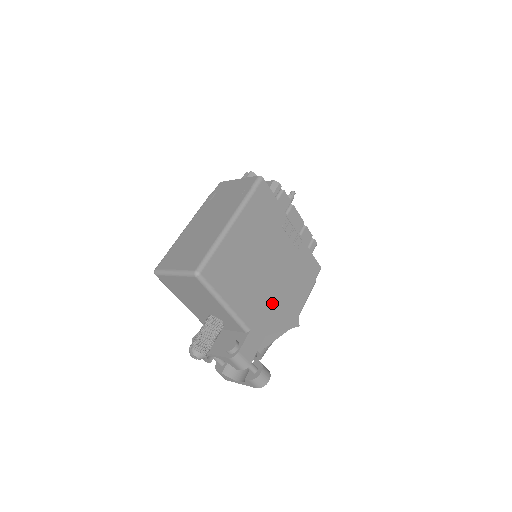
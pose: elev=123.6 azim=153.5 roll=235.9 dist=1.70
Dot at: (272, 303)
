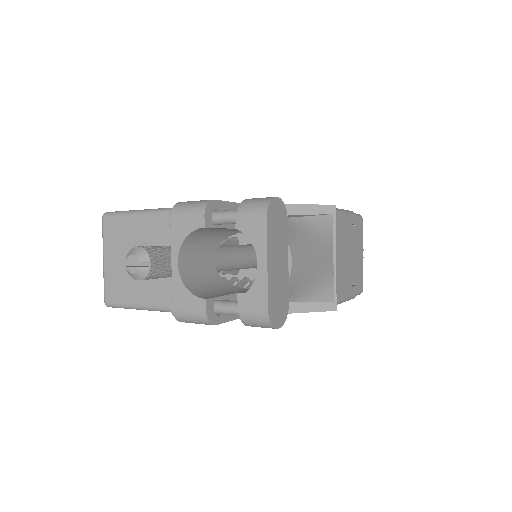
Dot at: occluded
